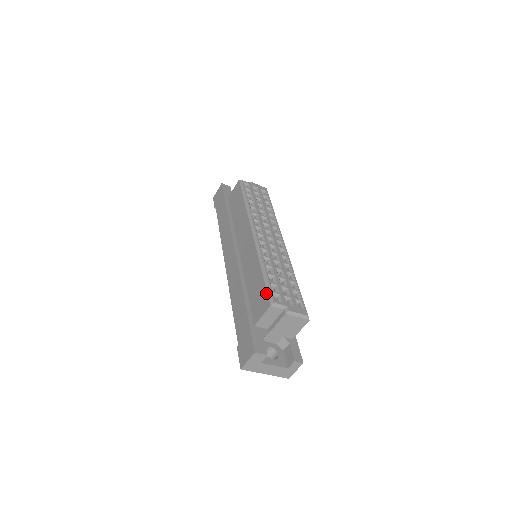
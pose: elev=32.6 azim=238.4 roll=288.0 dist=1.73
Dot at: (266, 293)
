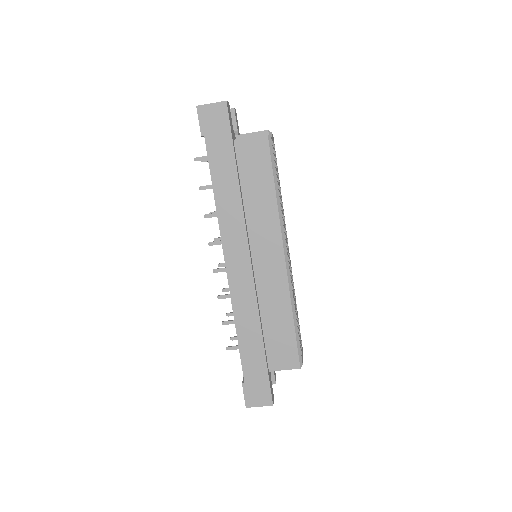
Dot at: (297, 352)
